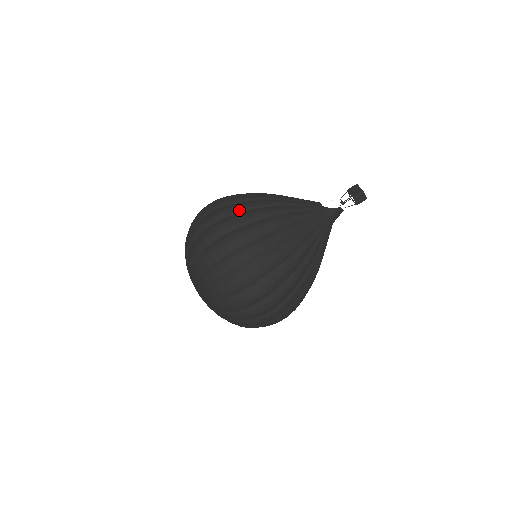
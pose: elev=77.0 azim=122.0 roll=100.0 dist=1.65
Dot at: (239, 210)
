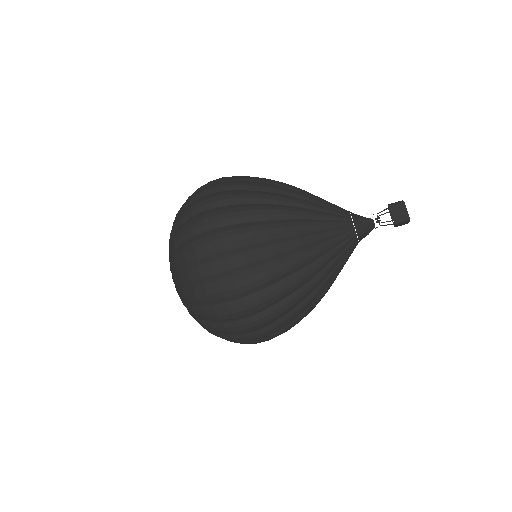
Dot at: (251, 240)
